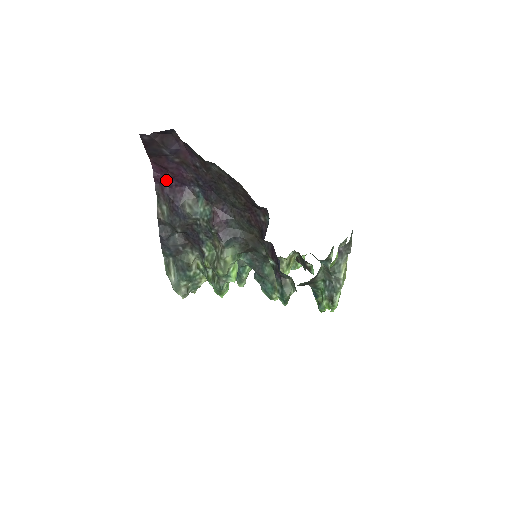
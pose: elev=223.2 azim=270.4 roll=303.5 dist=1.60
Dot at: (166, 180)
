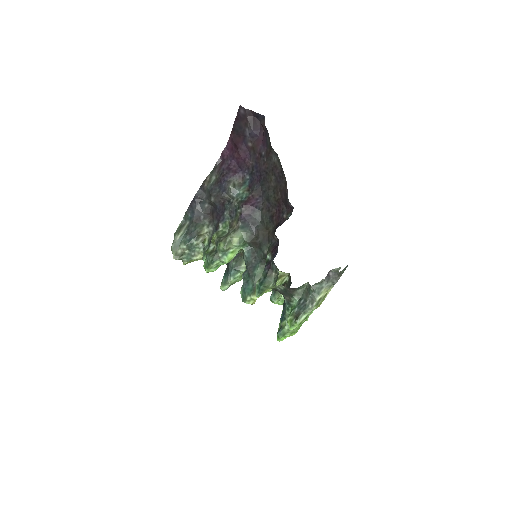
Dot at: (230, 159)
